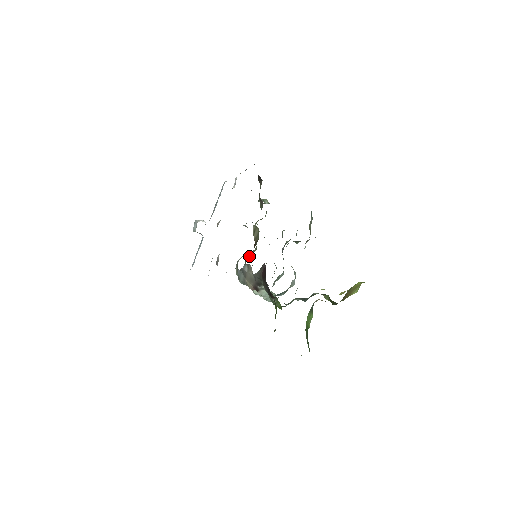
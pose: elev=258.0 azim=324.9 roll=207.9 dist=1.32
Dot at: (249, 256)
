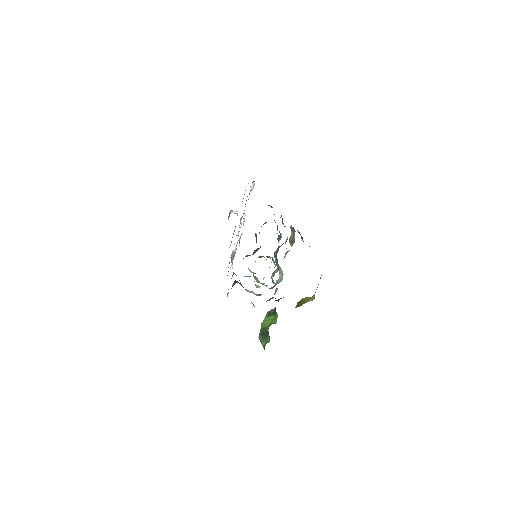
Dot at: (254, 253)
